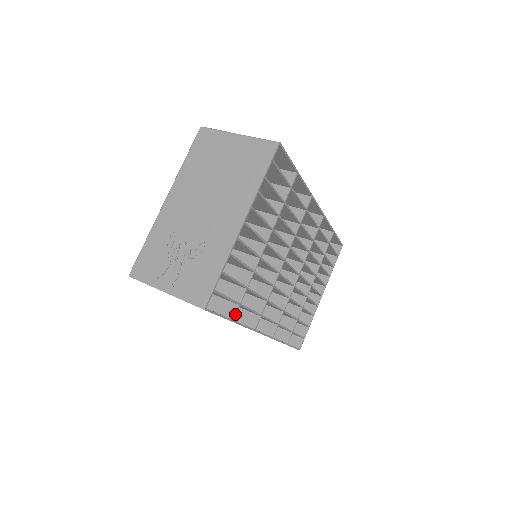
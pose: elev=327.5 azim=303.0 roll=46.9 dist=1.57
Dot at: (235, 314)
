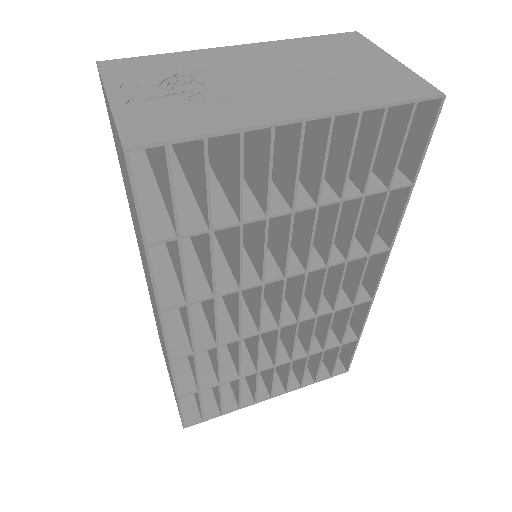
Dot at: (159, 241)
